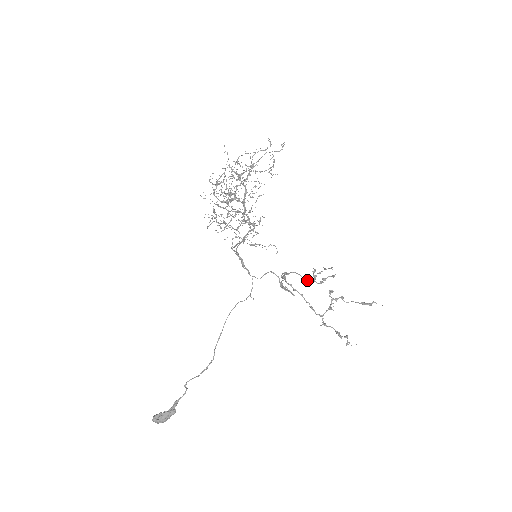
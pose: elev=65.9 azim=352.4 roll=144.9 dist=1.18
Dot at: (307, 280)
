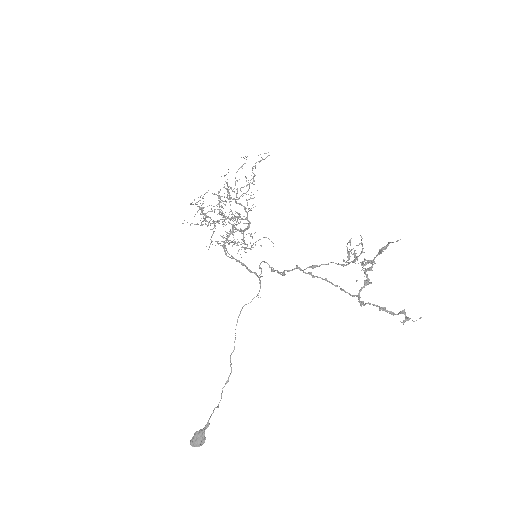
Dot at: (344, 265)
